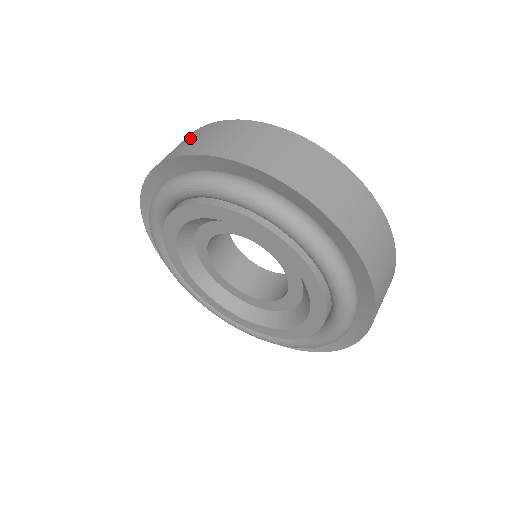
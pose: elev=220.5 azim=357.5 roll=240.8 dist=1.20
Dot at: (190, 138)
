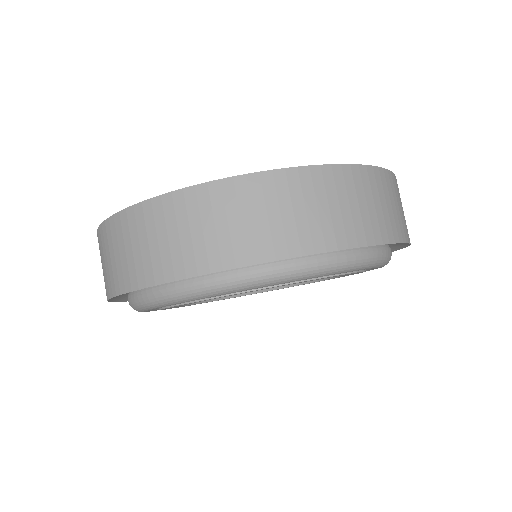
Dot at: occluded
